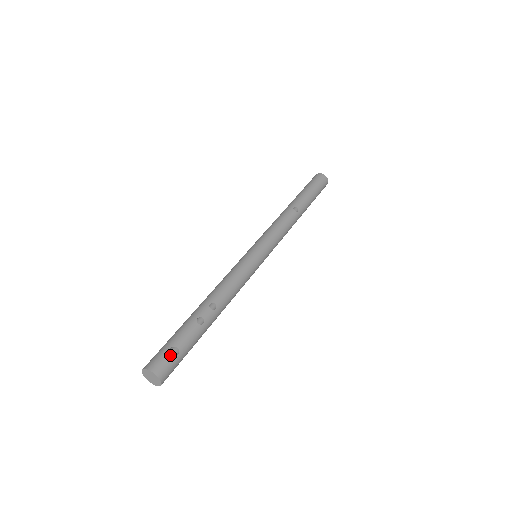
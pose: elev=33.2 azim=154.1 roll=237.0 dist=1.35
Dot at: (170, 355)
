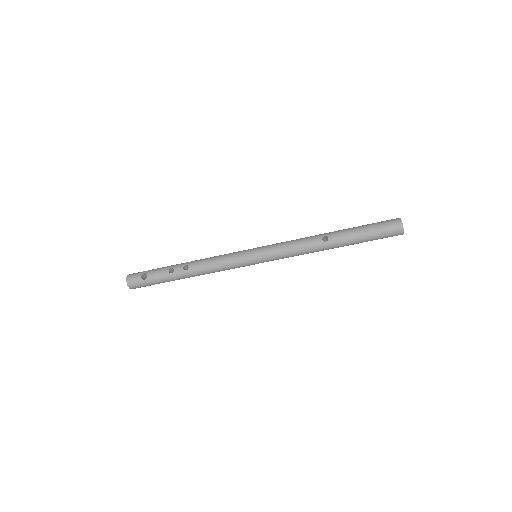
Dot at: (141, 276)
